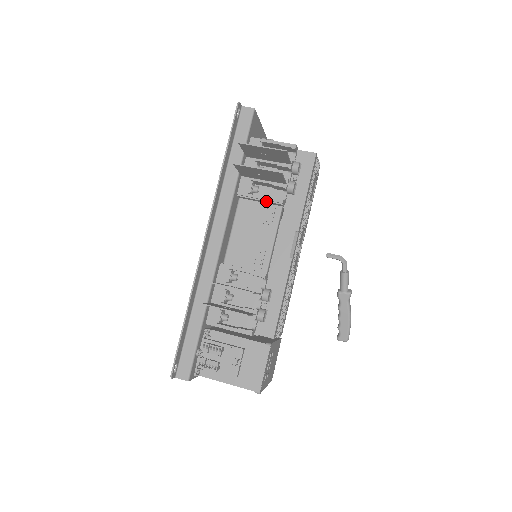
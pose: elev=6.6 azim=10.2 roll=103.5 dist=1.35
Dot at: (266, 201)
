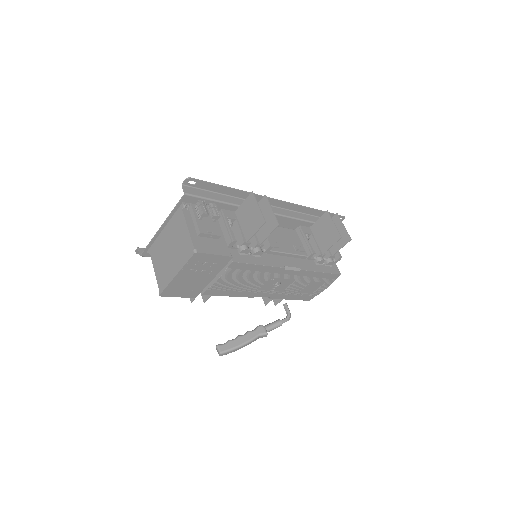
Dot at: (307, 244)
